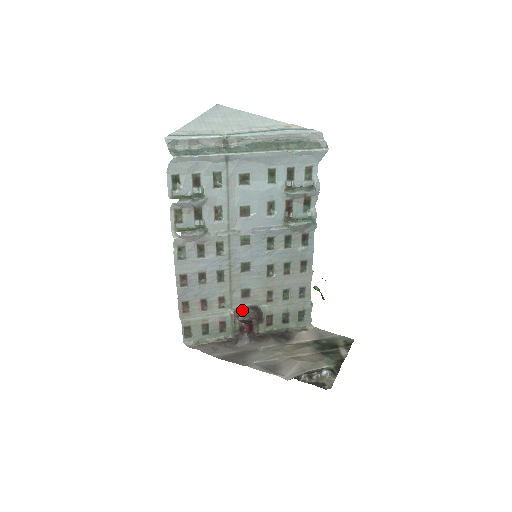
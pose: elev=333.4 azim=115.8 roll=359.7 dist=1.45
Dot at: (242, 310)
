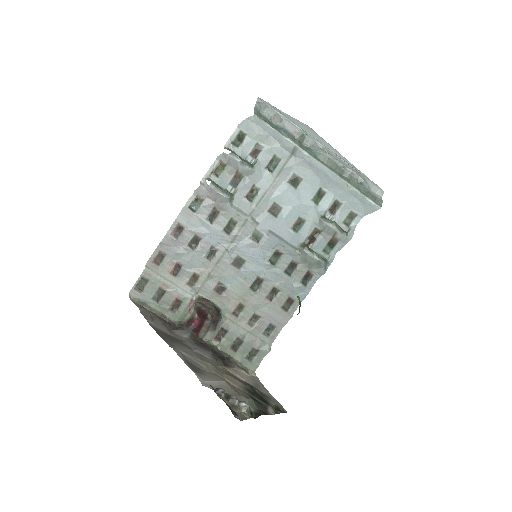
Dot at: (205, 301)
